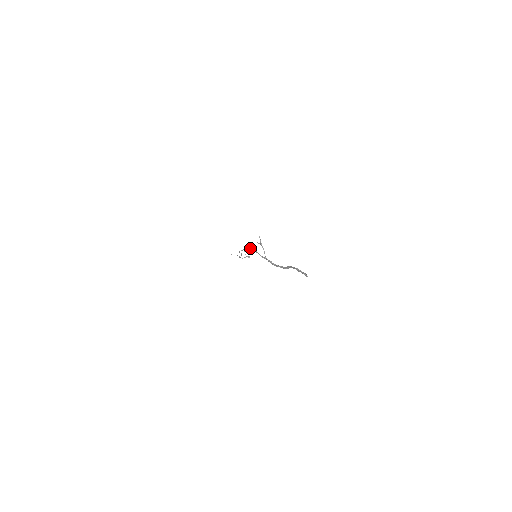
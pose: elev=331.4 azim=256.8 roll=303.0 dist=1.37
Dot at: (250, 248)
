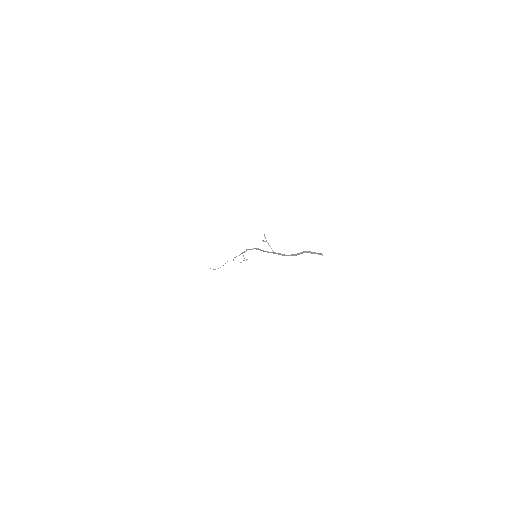
Dot at: (252, 249)
